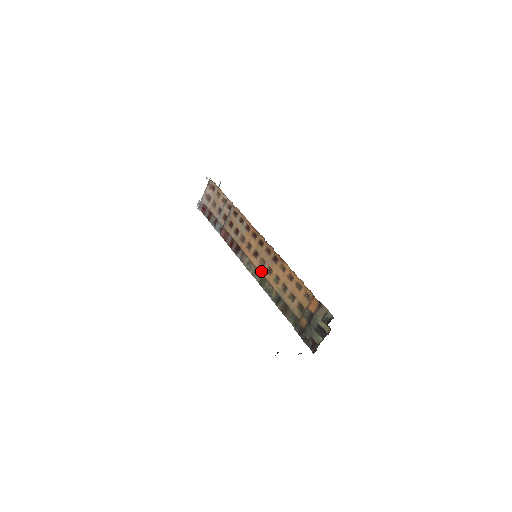
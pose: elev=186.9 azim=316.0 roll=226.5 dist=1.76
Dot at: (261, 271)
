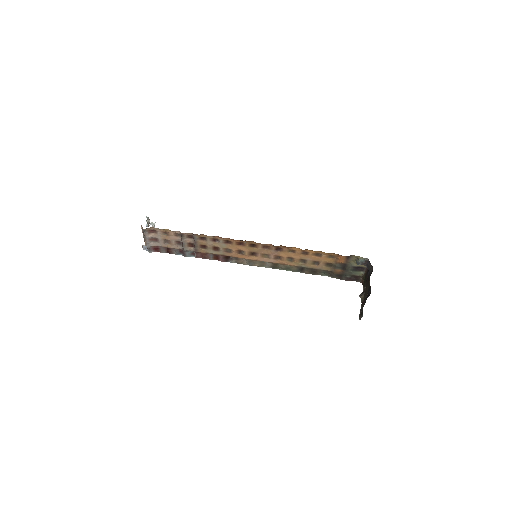
Dot at: (269, 261)
